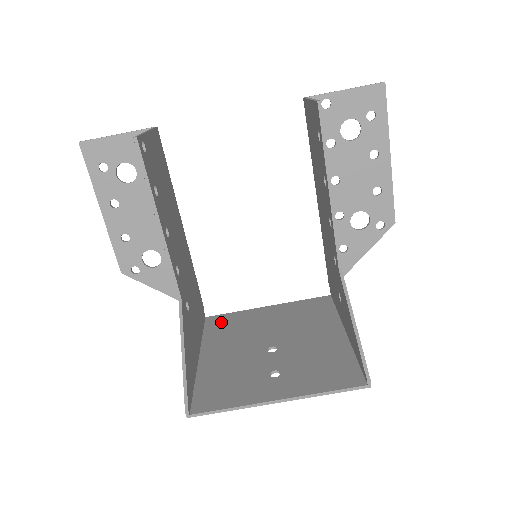
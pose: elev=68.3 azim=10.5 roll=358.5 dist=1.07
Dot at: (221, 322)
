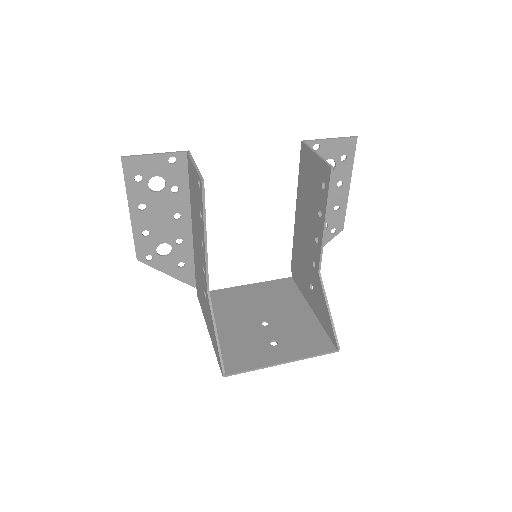
Dot at: (214, 298)
